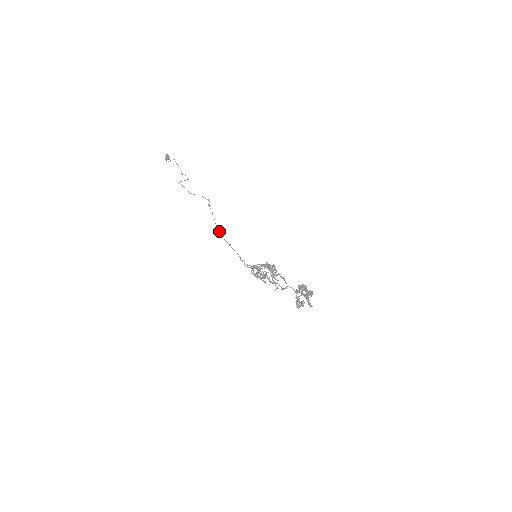
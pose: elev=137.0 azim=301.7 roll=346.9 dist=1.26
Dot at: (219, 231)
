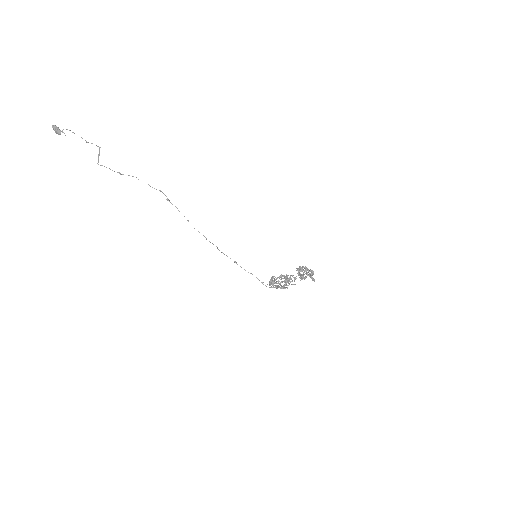
Dot at: occluded
